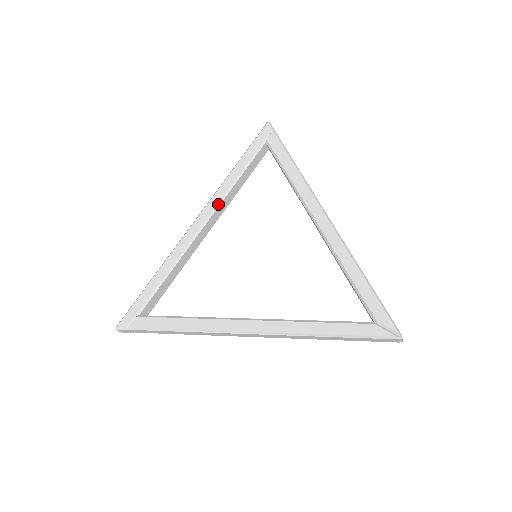
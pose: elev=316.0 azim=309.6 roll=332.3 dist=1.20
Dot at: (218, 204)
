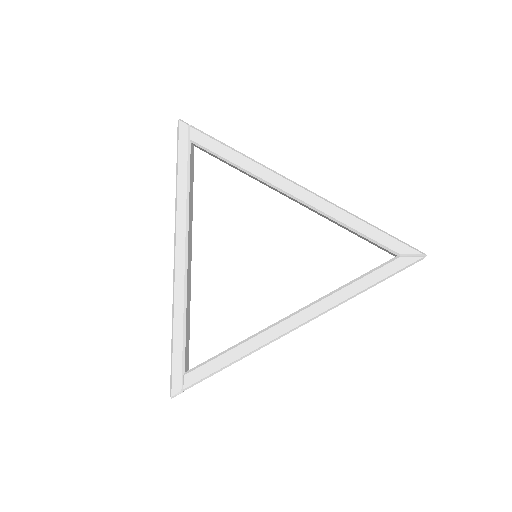
Dot at: (186, 228)
